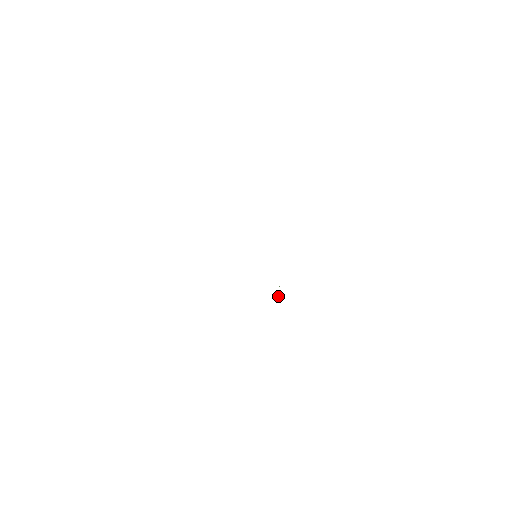
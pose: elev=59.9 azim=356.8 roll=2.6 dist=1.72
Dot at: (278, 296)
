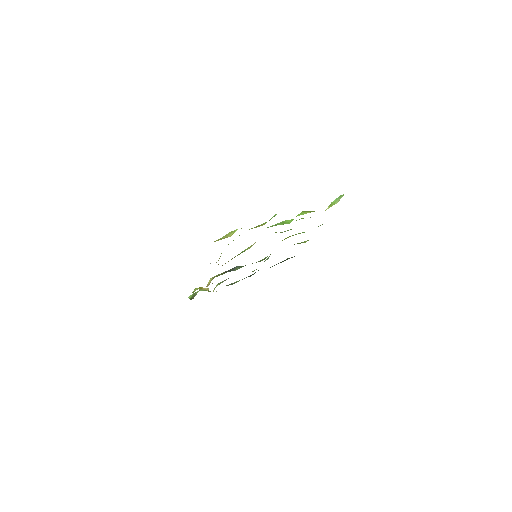
Dot at: occluded
